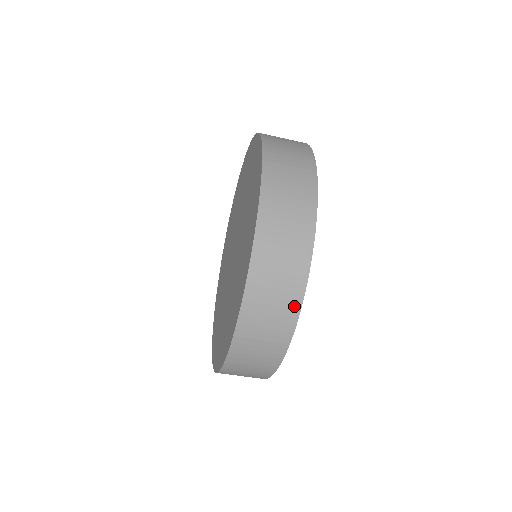
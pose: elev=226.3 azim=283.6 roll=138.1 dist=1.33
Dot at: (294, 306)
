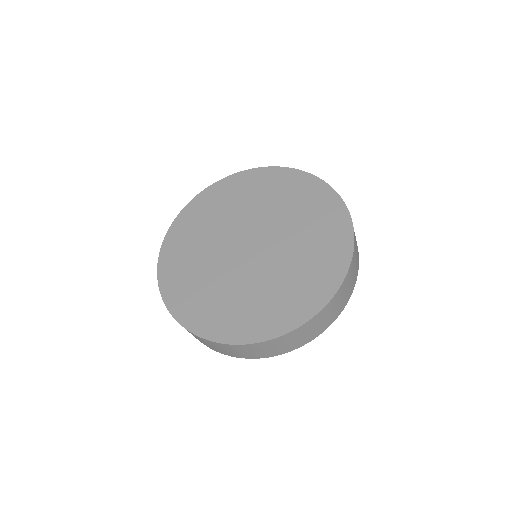
Dot at: (355, 279)
